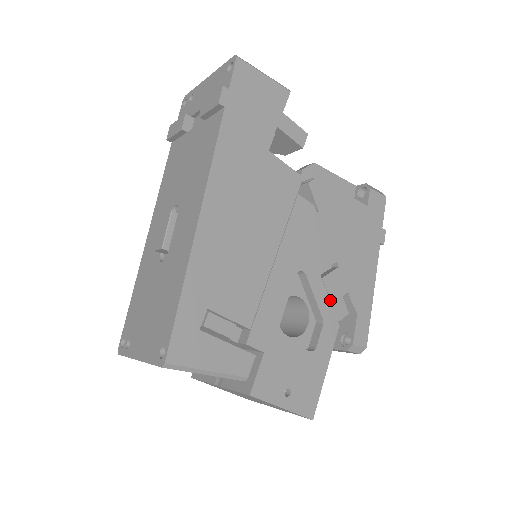
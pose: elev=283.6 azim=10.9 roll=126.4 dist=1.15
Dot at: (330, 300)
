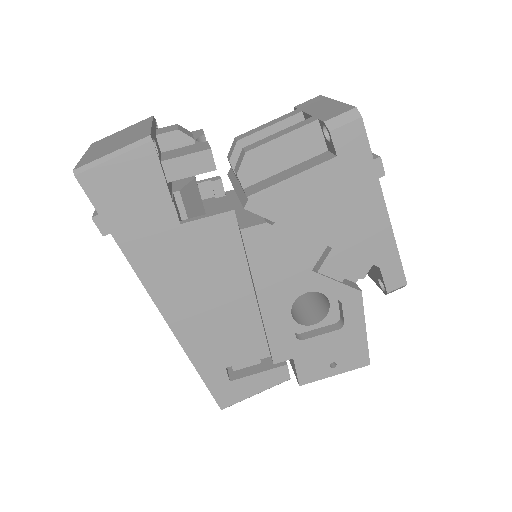
Dot at: (338, 281)
